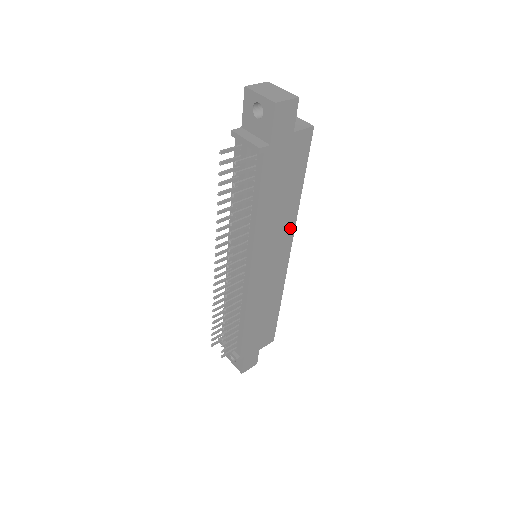
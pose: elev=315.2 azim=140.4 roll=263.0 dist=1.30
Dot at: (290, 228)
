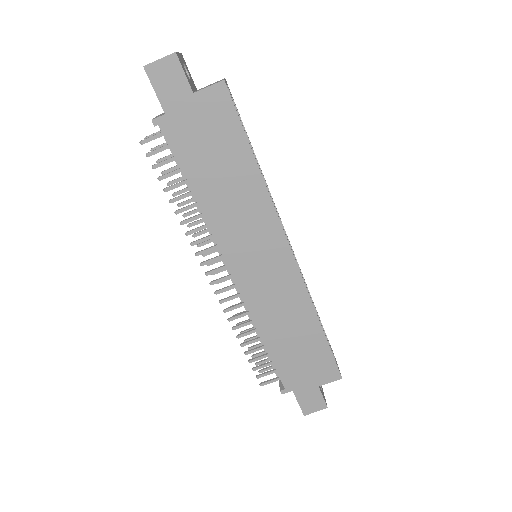
Dot at: (268, 214)
